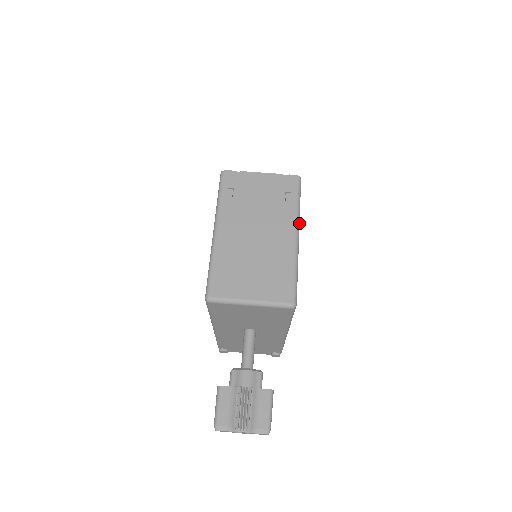
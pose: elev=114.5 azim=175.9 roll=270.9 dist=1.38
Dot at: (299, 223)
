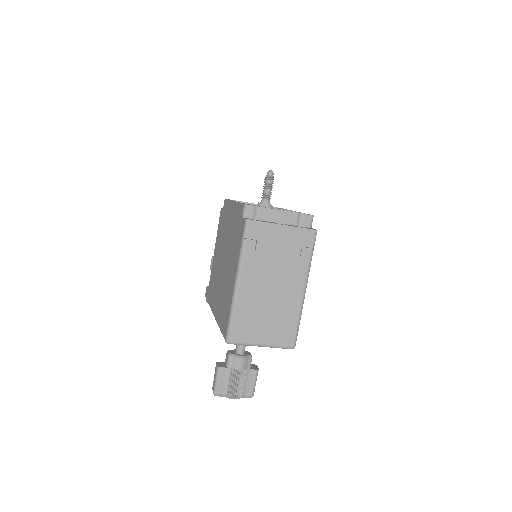
Dot at: (308, 276)
